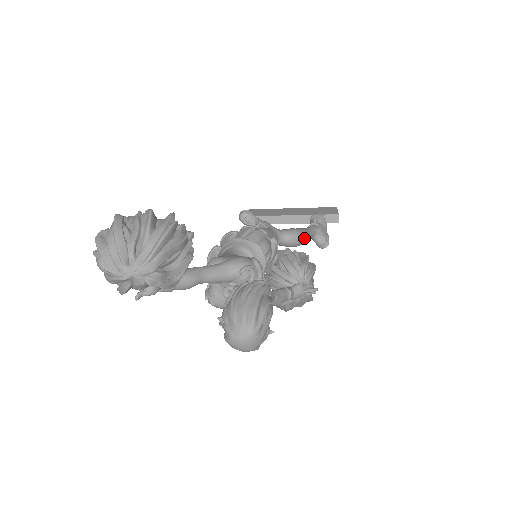
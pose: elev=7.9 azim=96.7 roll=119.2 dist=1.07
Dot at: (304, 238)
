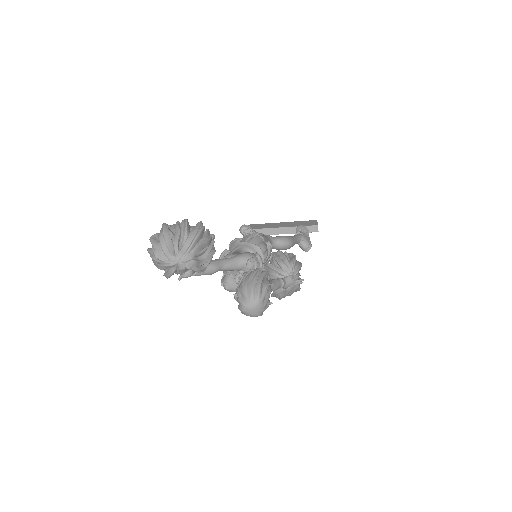
Dot at: (292, 243)
